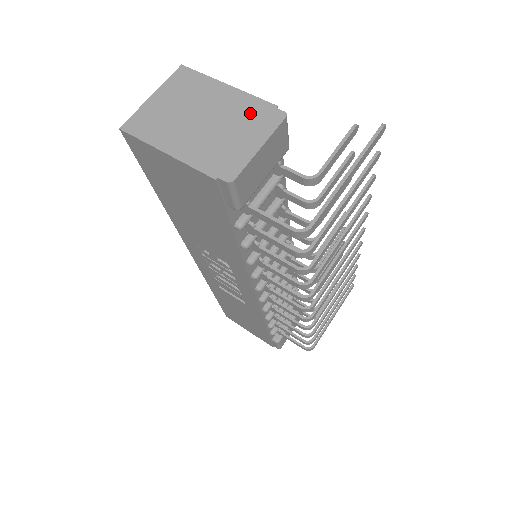
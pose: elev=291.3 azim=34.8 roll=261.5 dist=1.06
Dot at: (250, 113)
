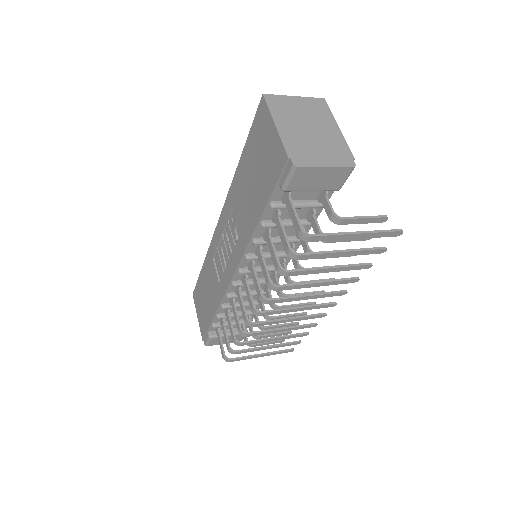
Dot at: (337, 149)
